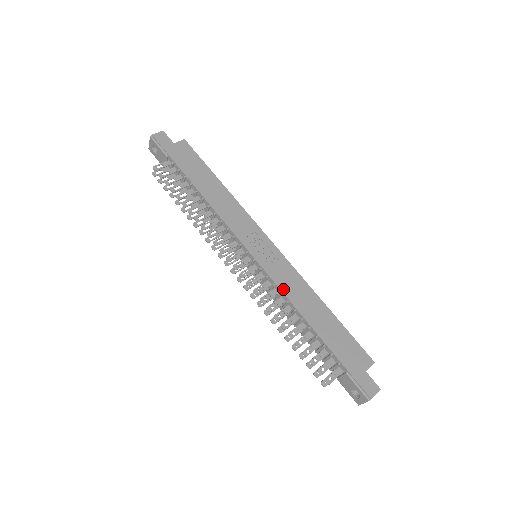
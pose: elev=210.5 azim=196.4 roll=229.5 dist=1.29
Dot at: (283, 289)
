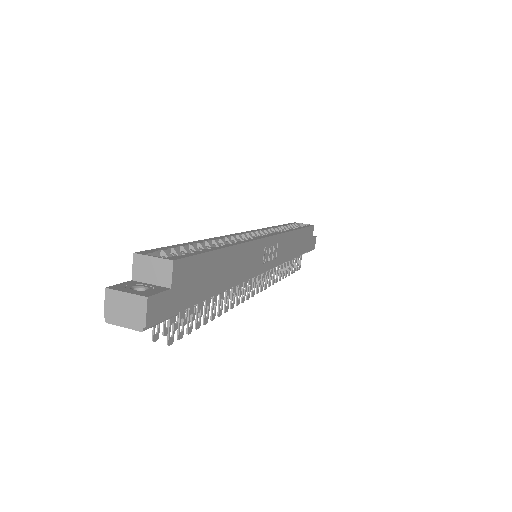
Dot at: (284, 260)
